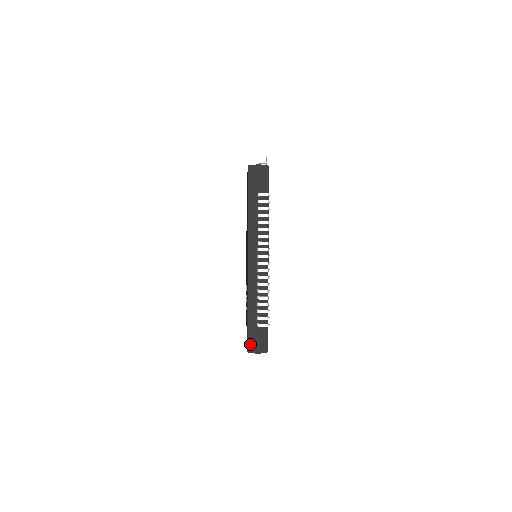
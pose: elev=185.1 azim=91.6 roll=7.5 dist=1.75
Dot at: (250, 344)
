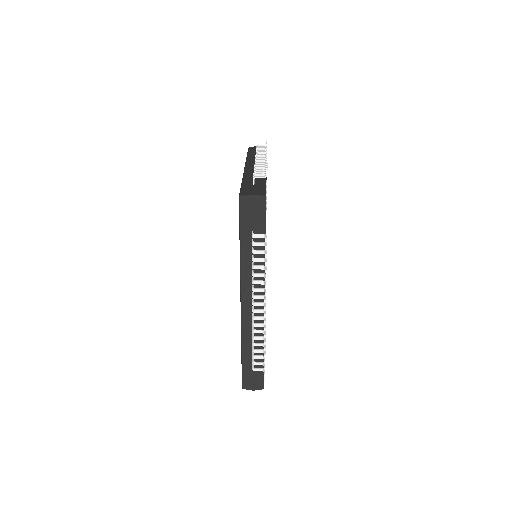
Dot at: (245, 382)
